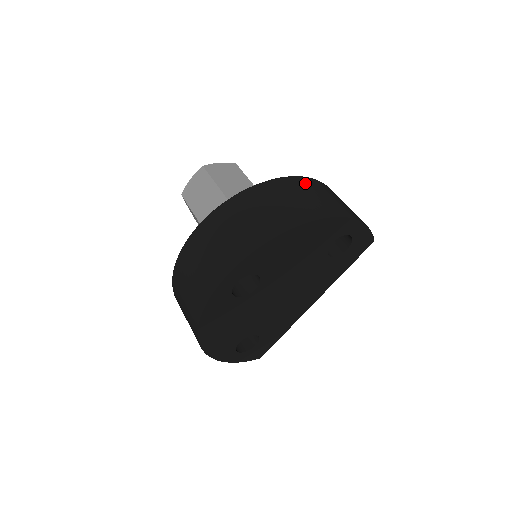
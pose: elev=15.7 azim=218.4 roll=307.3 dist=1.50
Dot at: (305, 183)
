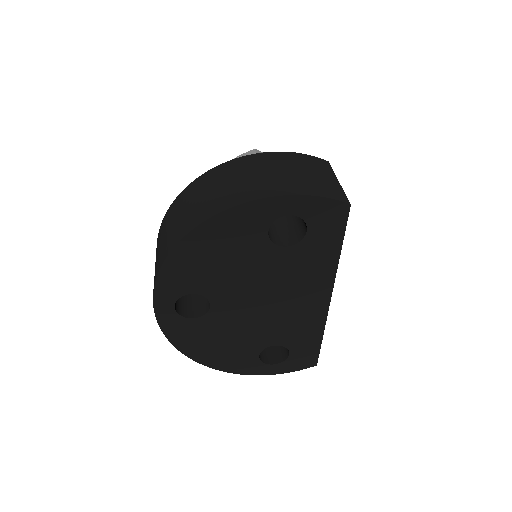
Dot at: (228, 169)
